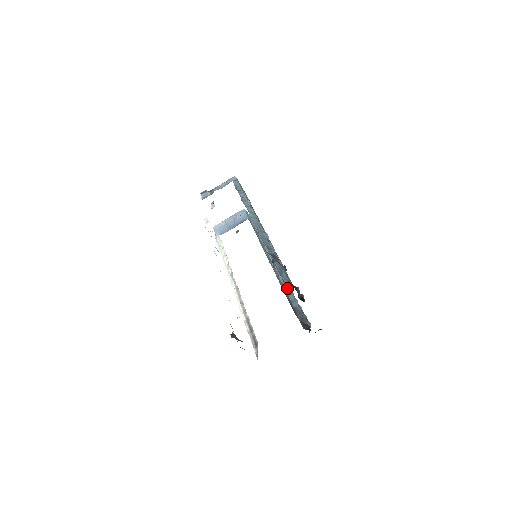
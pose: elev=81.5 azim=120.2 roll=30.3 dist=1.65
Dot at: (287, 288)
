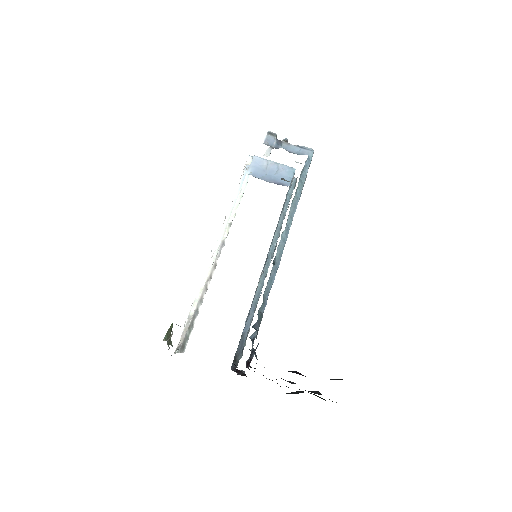
Dot at: occluded
